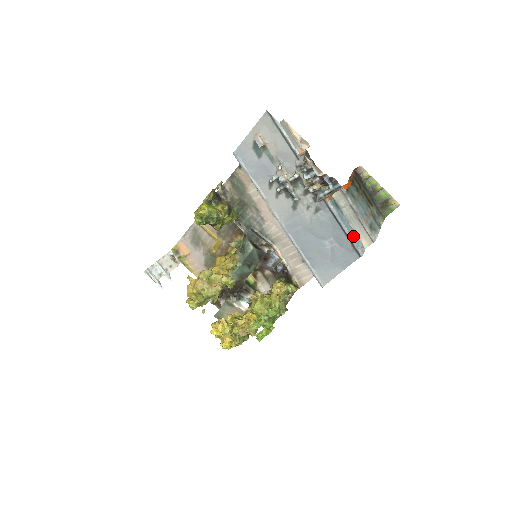
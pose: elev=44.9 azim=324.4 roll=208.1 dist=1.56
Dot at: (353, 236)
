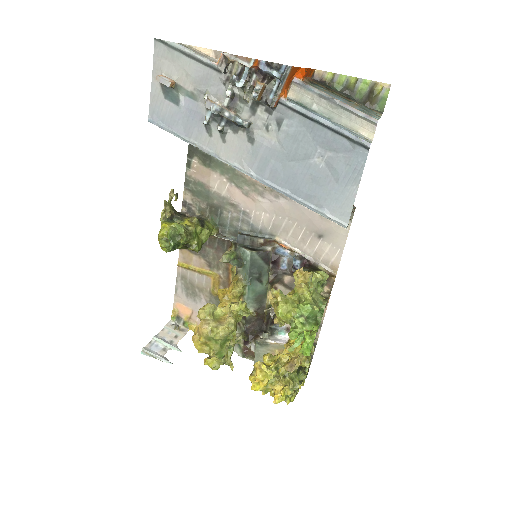
Dot at: (344, 129)
